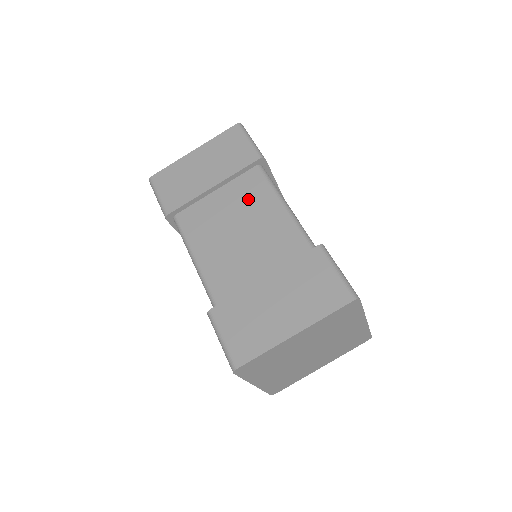
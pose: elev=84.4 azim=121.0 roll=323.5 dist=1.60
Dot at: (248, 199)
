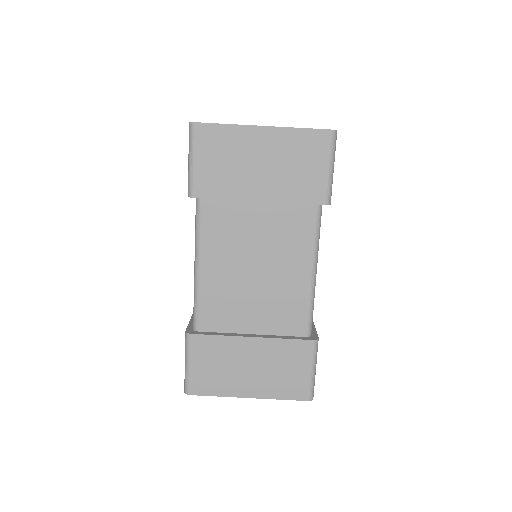
Dot at: (285, 240)
